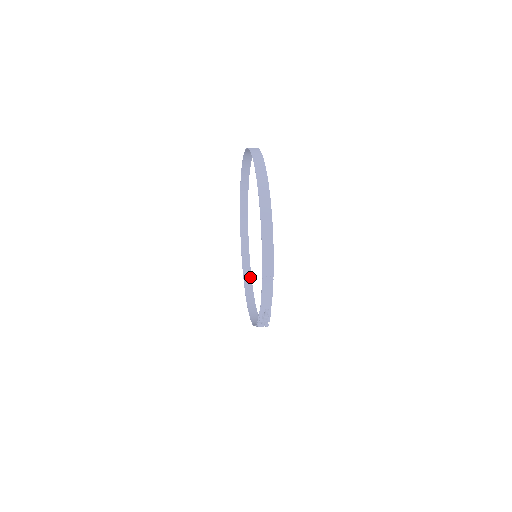
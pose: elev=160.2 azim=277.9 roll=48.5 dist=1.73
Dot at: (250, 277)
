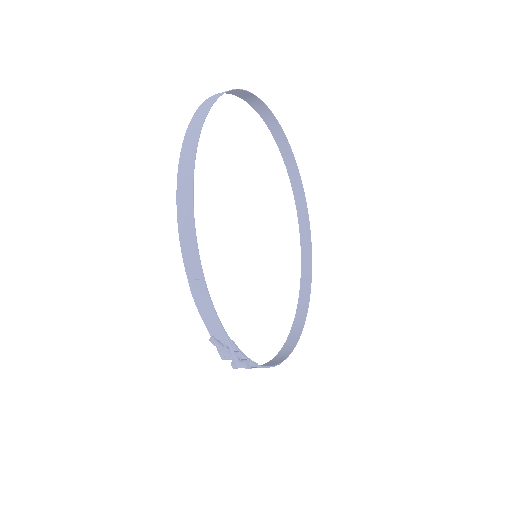
Dot at: (308, 295)
